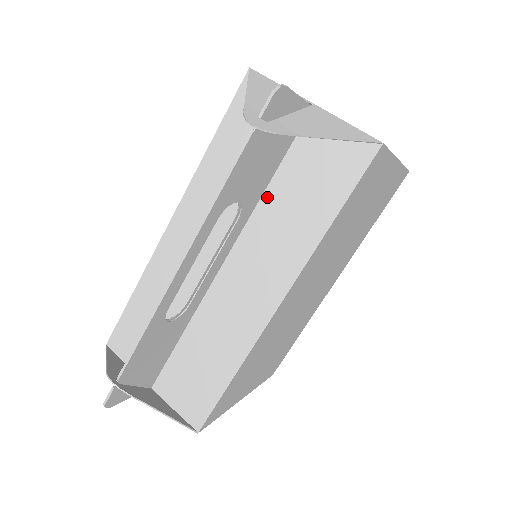
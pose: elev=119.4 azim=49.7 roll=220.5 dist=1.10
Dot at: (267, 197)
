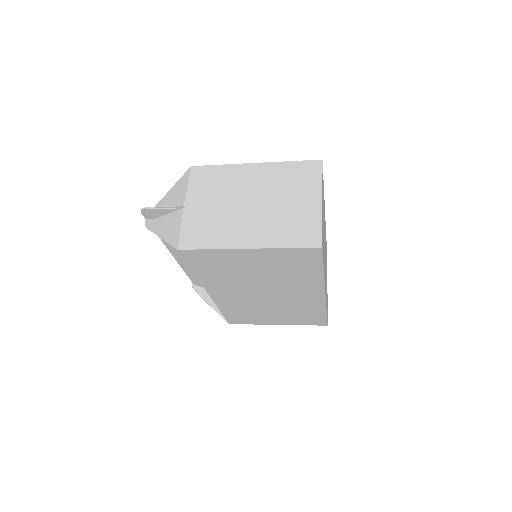
Dot at: occluded
